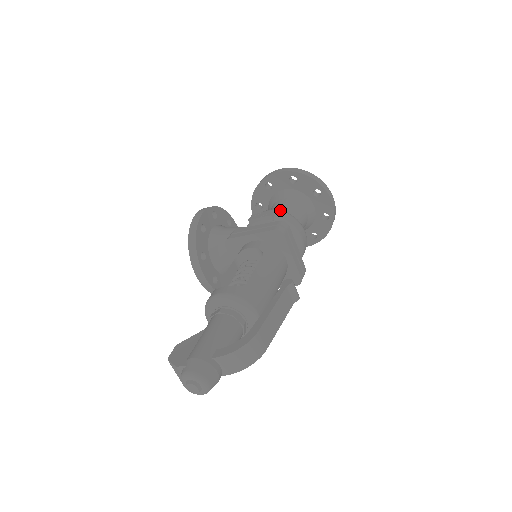
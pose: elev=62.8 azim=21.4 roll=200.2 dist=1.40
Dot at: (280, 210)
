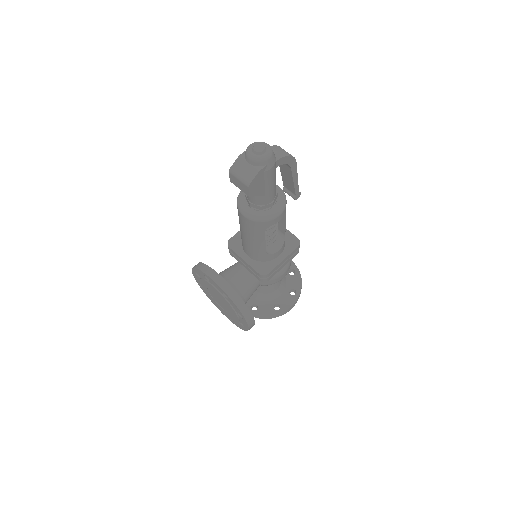
Dot at: occluded
